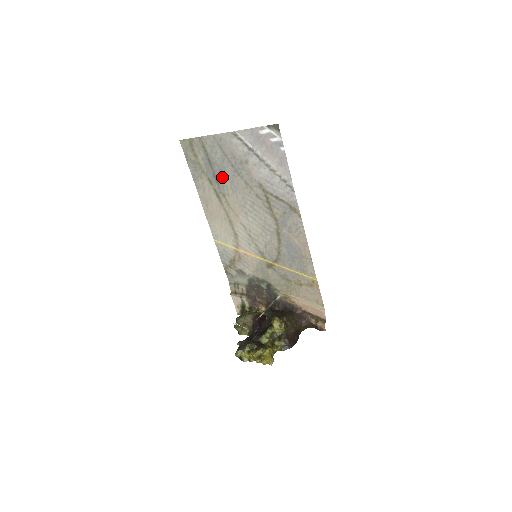
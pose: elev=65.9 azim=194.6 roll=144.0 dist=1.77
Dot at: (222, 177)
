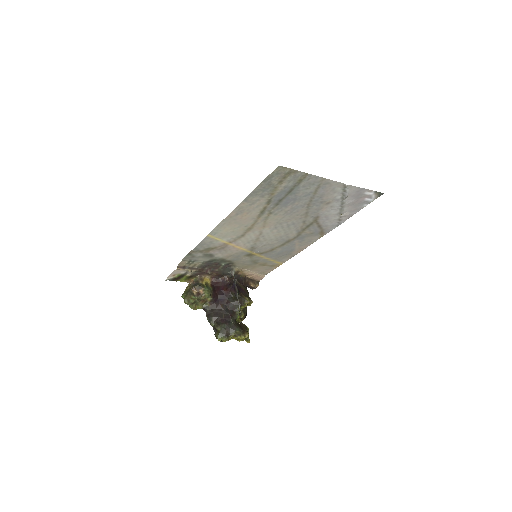
Dot at: (288, 203)
